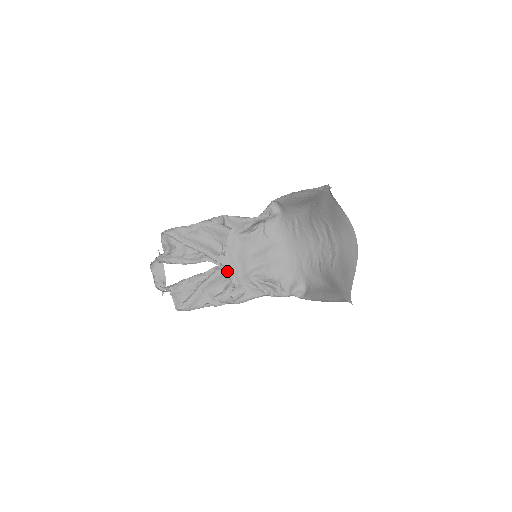
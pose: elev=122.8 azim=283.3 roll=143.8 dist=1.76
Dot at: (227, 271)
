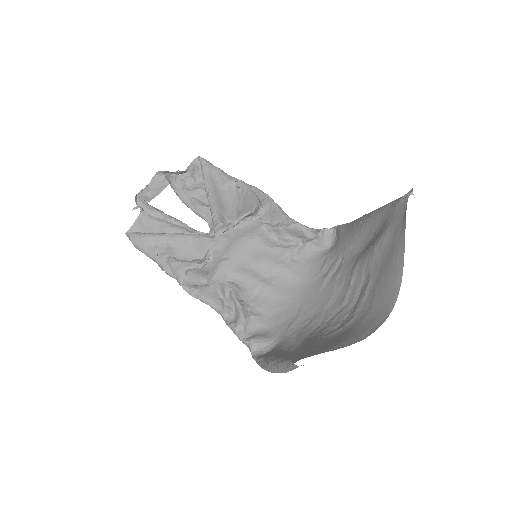
Dot at: (212, 244)
